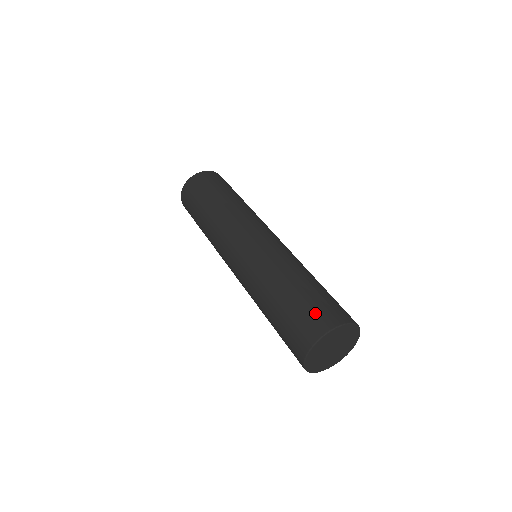
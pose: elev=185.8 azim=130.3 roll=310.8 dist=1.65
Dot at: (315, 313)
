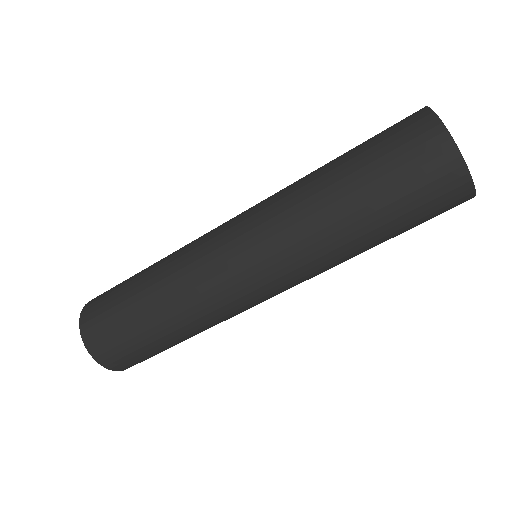
Dot at: occluded
